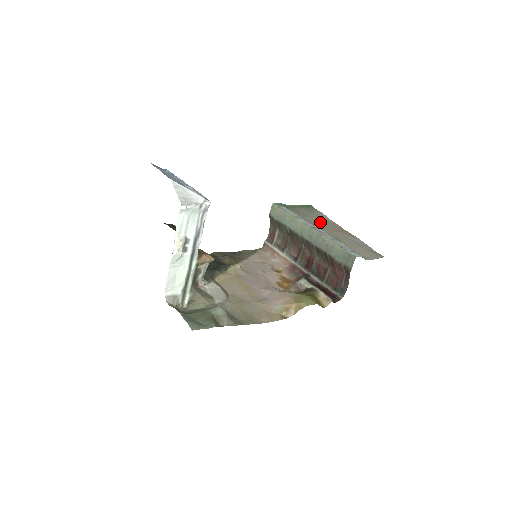
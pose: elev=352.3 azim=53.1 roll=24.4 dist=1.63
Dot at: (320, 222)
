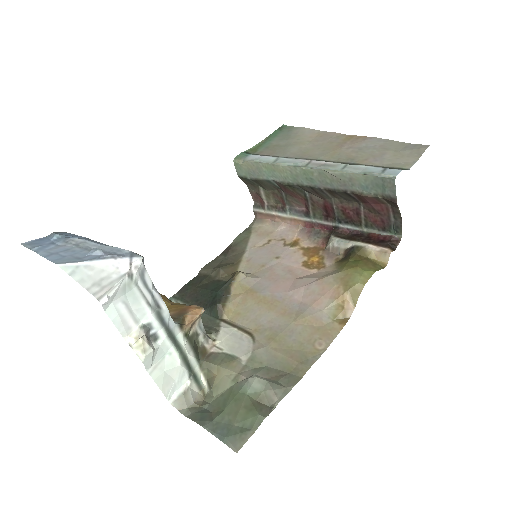
Dot at: (309, 146)
